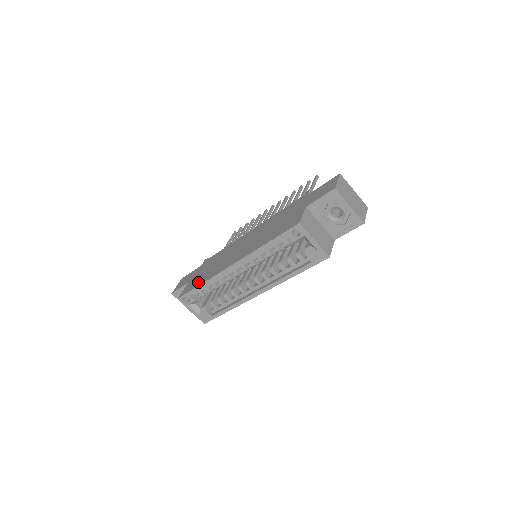
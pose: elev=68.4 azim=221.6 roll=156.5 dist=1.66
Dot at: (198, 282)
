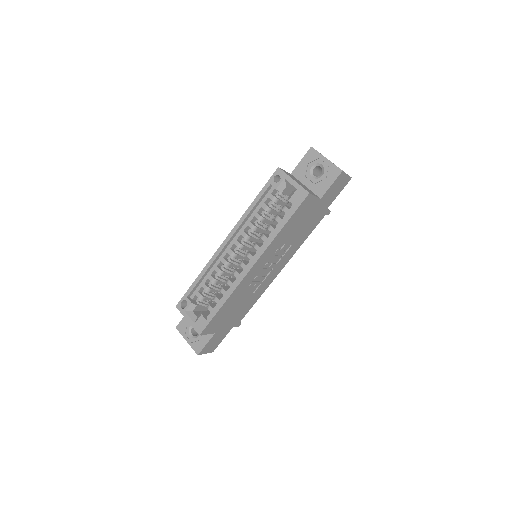
Dot at: occluded
